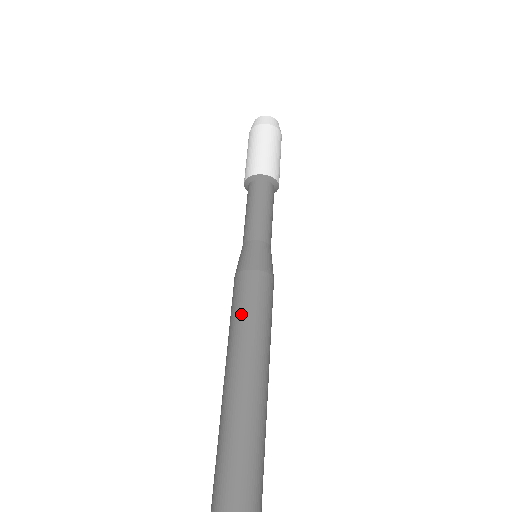
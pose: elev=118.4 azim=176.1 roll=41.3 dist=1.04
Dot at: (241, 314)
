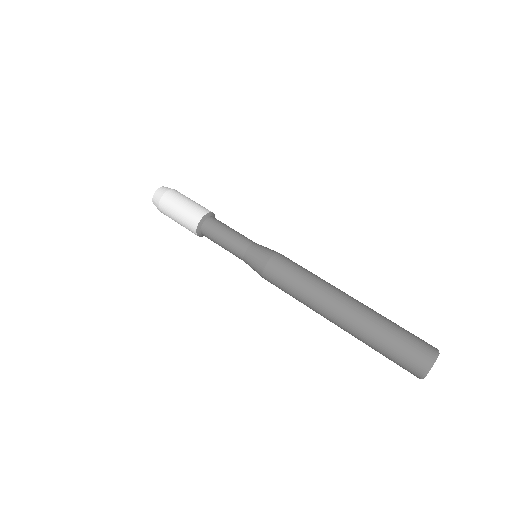
Dot at: (291, 292)
